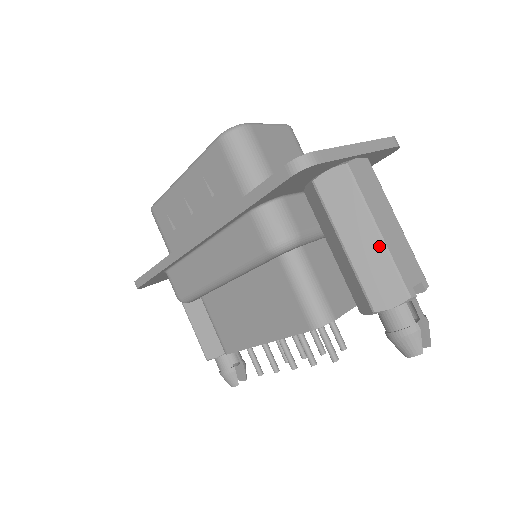
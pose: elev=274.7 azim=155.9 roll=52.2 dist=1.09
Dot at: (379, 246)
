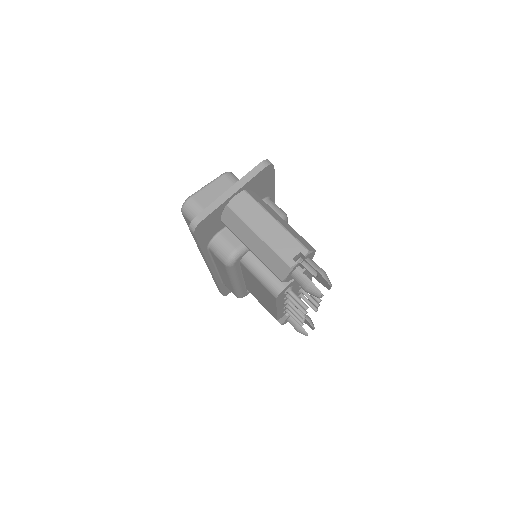
Dot at: (263, 244)
